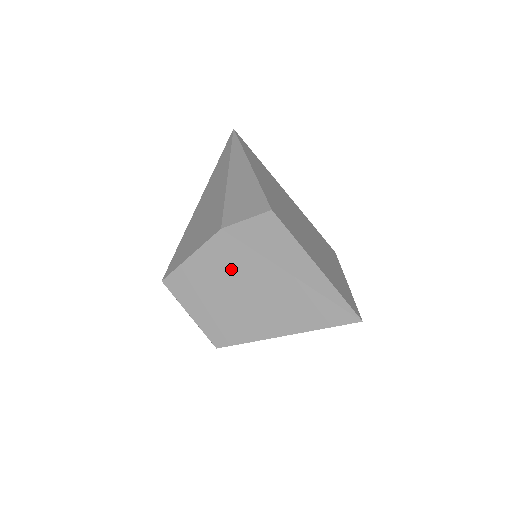
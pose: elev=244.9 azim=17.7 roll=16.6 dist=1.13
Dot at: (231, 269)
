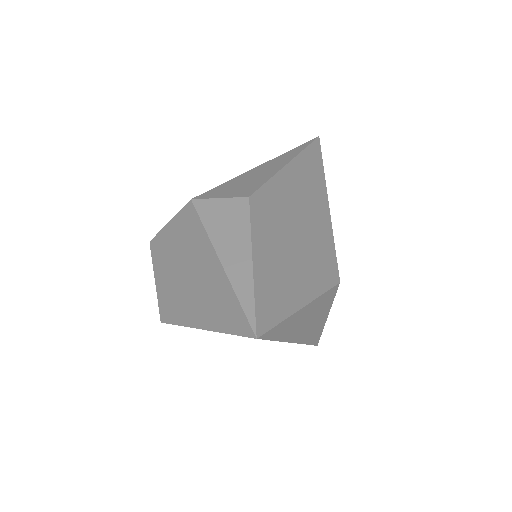
Dot at: (187, 243)
